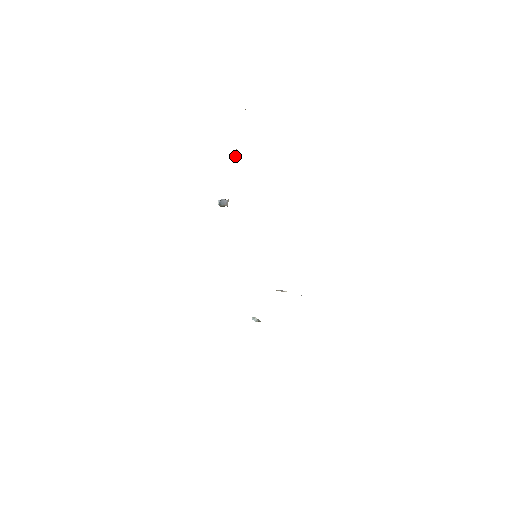
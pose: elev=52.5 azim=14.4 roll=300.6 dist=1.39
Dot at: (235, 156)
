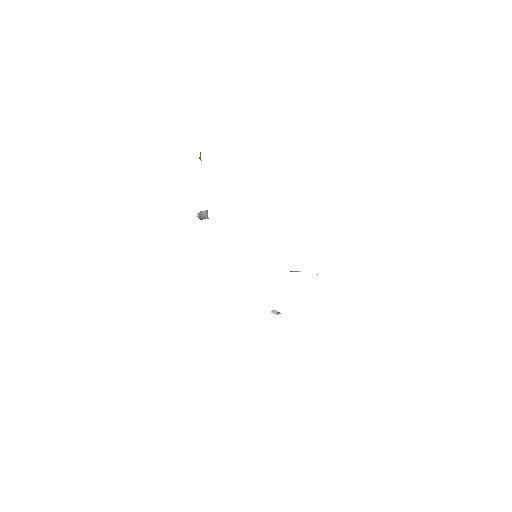
Dot at: occluded
